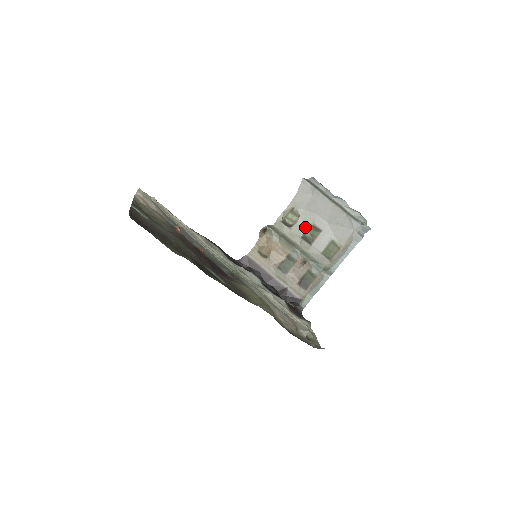
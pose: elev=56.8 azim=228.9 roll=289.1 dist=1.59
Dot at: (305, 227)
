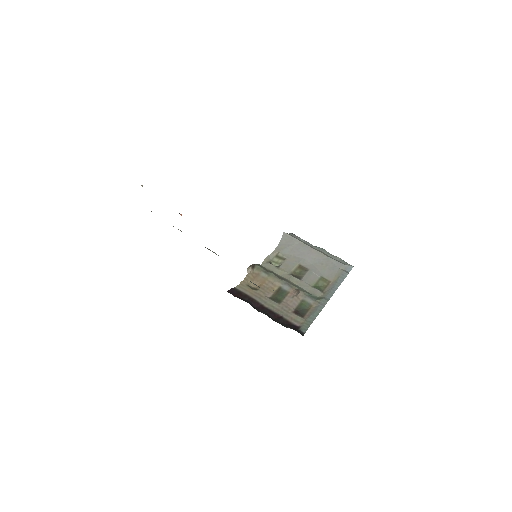
Dot at: (292, 267)
